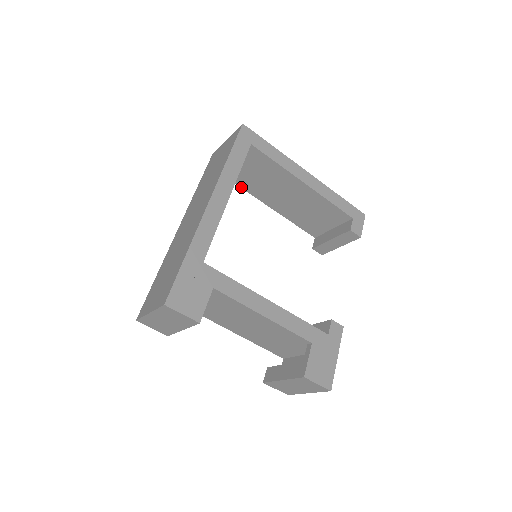
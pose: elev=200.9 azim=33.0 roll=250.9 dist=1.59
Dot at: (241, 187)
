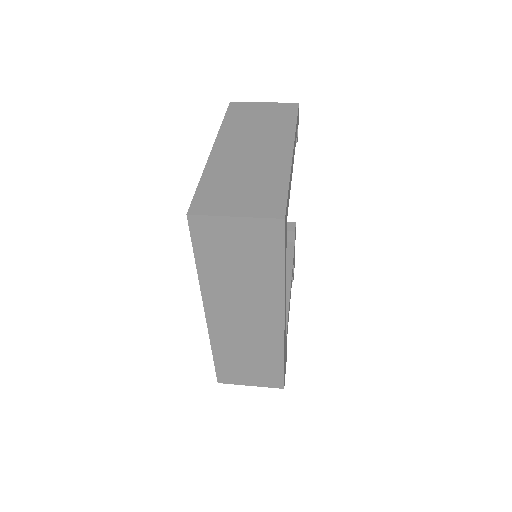
Dot at: occluded
